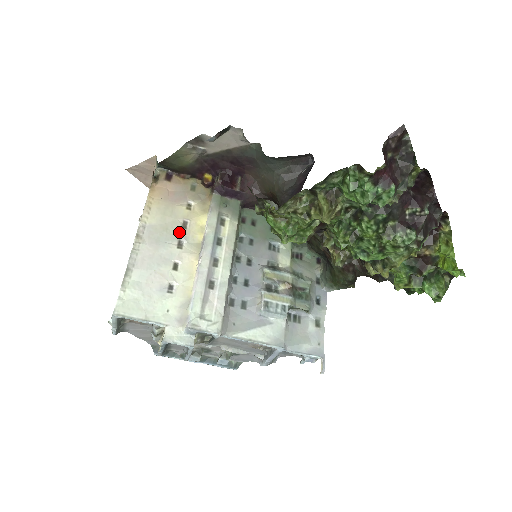
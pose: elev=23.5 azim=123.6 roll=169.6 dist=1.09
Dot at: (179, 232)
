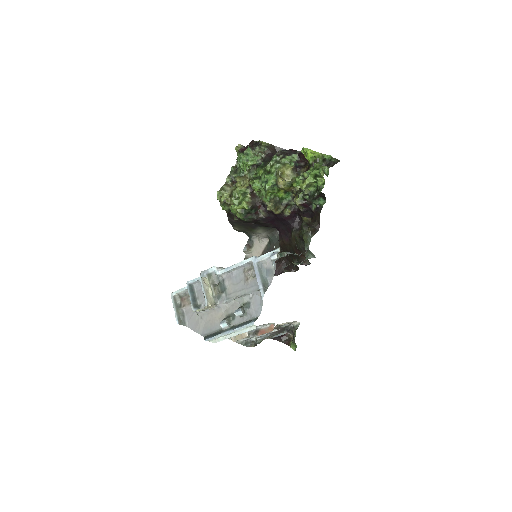
Dot at: occluded
